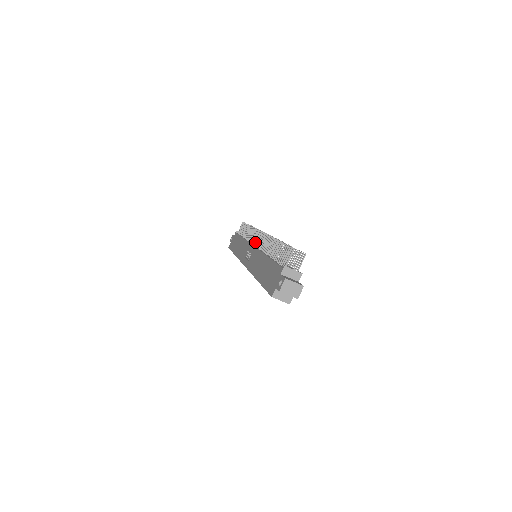
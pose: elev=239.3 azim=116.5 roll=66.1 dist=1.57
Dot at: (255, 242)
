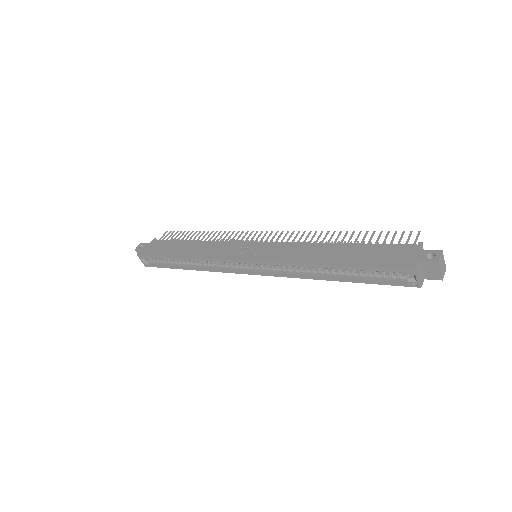
Dot at: (256, 240)
